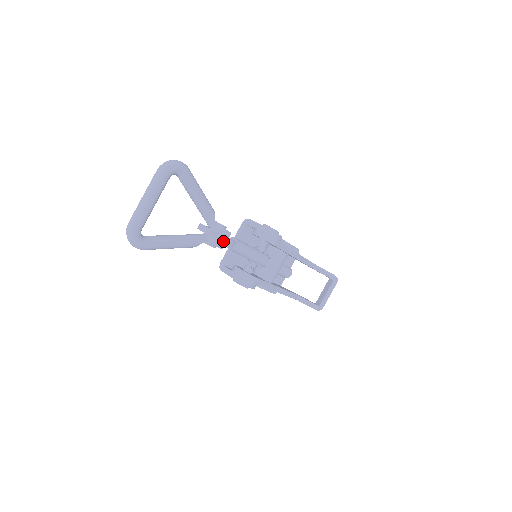
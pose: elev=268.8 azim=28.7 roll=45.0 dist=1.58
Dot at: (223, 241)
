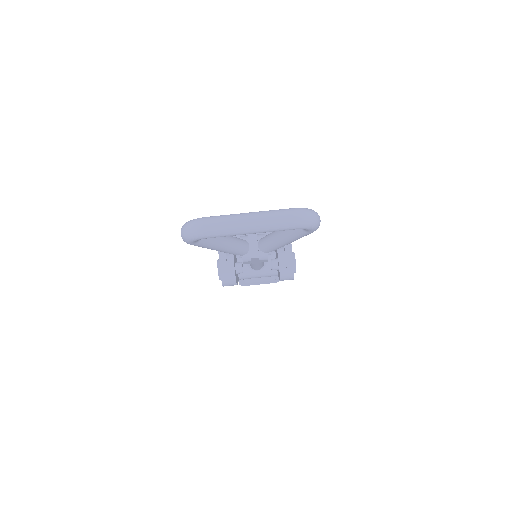
Dot at: (253, 262)
